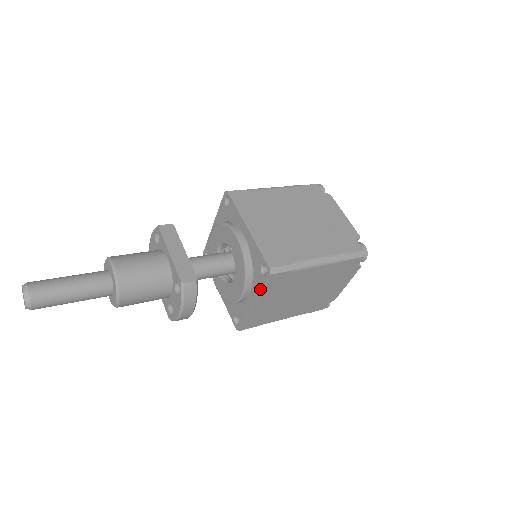
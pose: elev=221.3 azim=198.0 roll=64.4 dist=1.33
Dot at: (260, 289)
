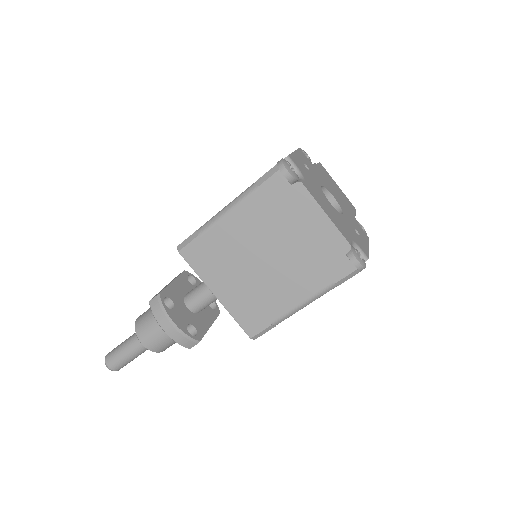
Dot at: (197, 274)
